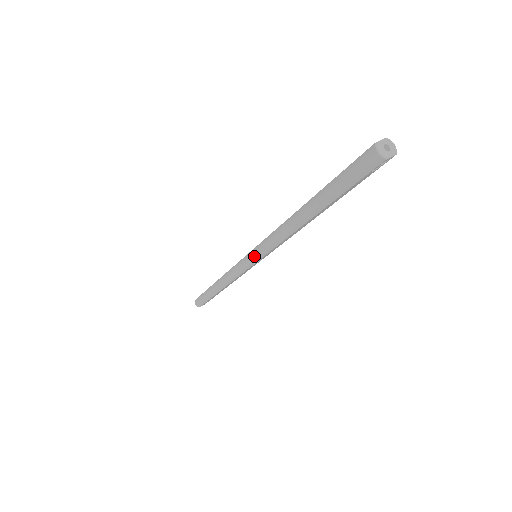
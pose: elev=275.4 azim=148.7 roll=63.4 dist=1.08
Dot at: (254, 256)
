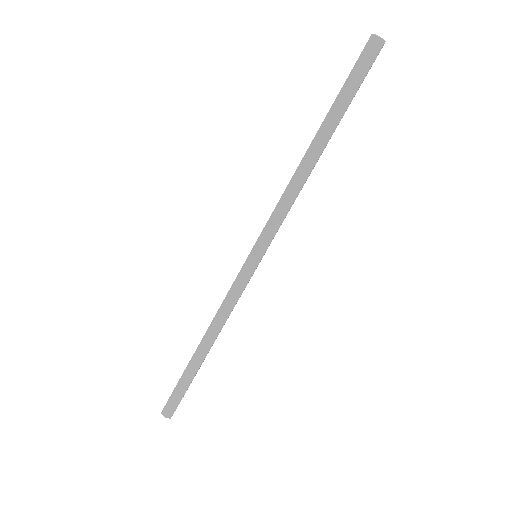
Dot at: (260, 248)
